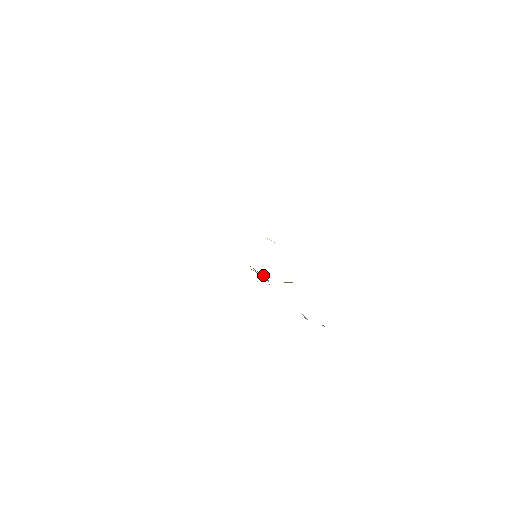
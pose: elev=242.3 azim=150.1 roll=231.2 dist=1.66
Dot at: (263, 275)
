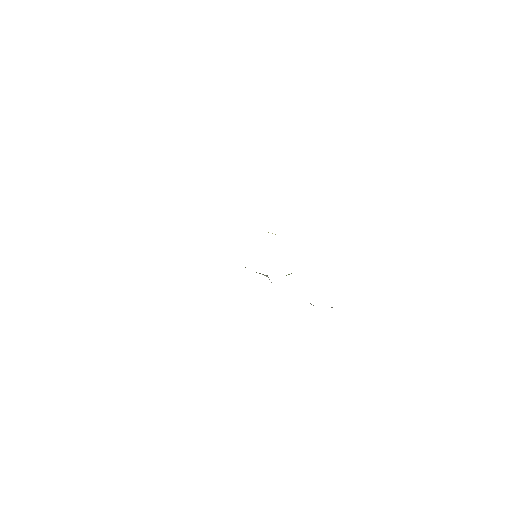
Dot at: occluded
